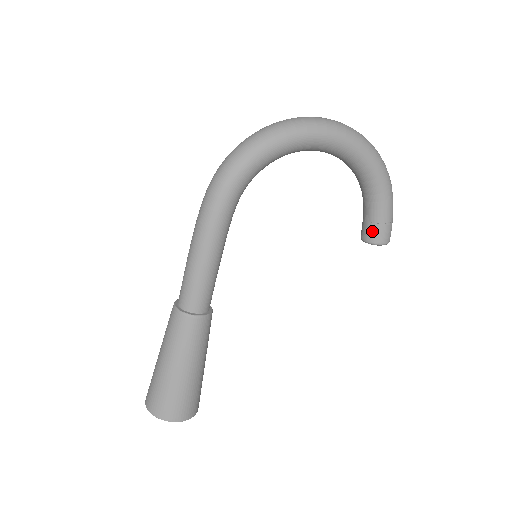
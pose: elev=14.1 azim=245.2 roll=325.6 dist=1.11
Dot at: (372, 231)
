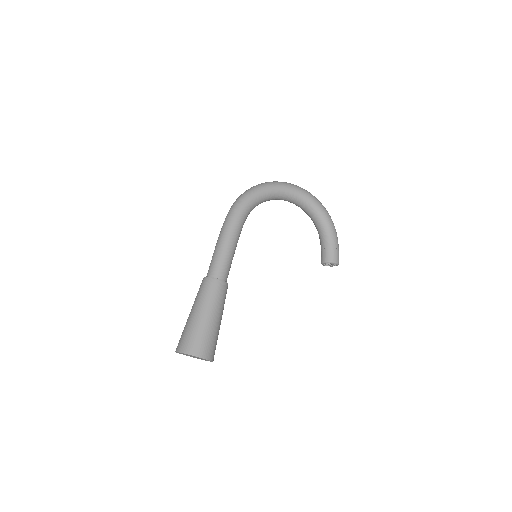
Dot at: (327, 254)
